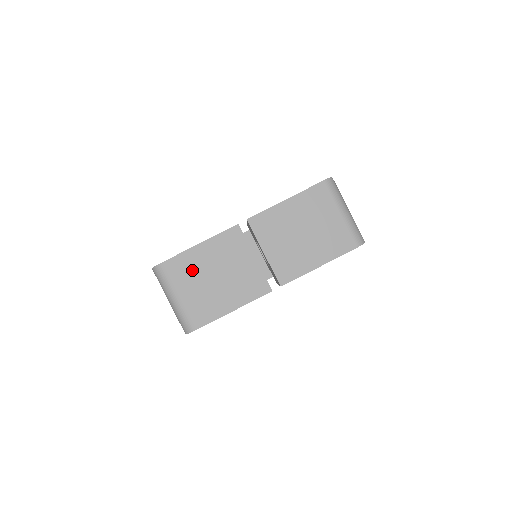
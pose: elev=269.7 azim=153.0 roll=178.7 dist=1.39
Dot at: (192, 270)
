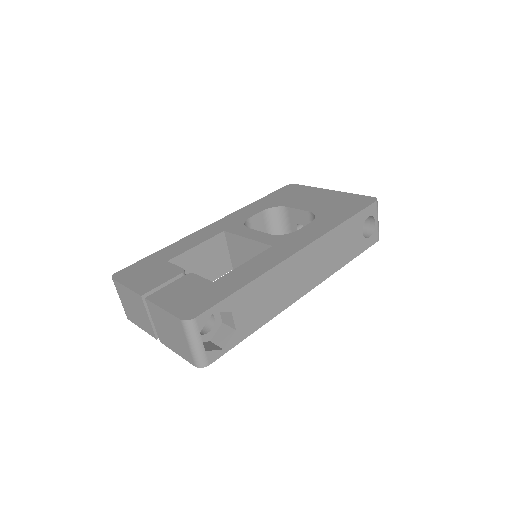
Dot at: (124, 295)
